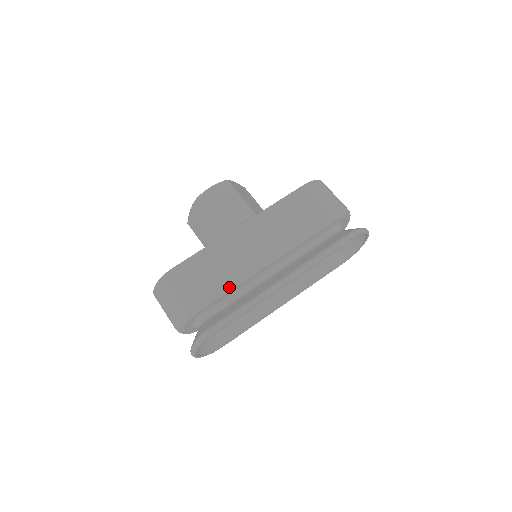
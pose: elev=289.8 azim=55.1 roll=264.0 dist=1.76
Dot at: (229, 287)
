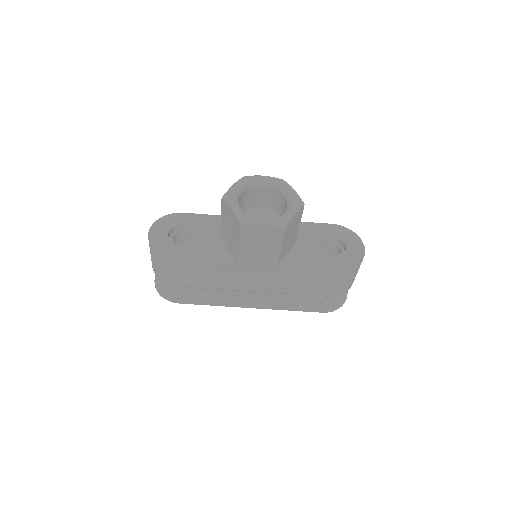
Dot at: occluded
